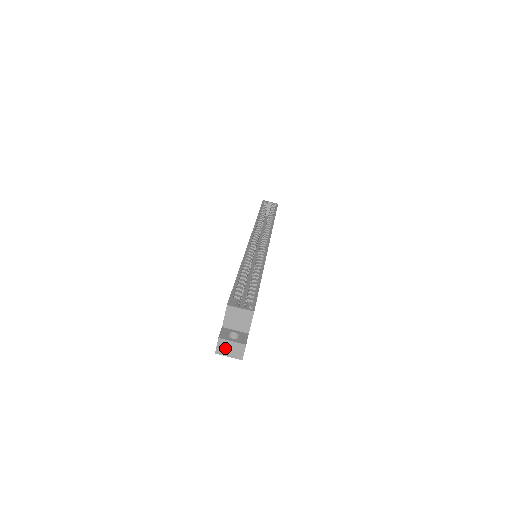
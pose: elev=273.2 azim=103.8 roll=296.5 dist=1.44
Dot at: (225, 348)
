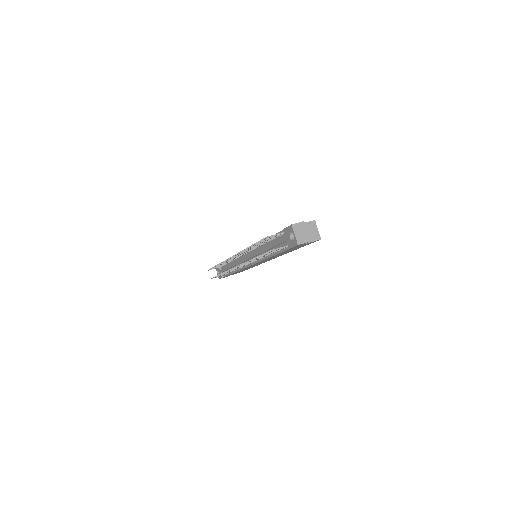
Dot at: (300, 229)
